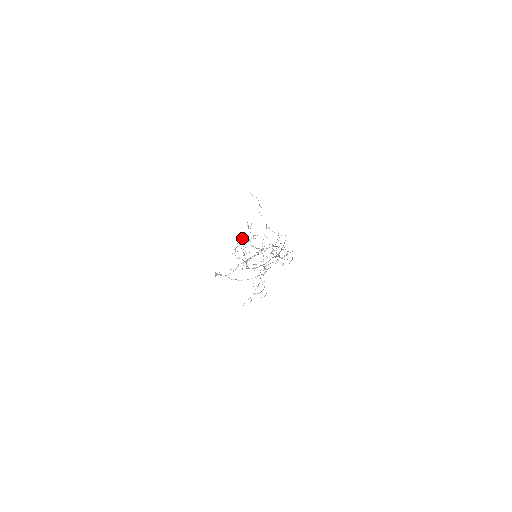
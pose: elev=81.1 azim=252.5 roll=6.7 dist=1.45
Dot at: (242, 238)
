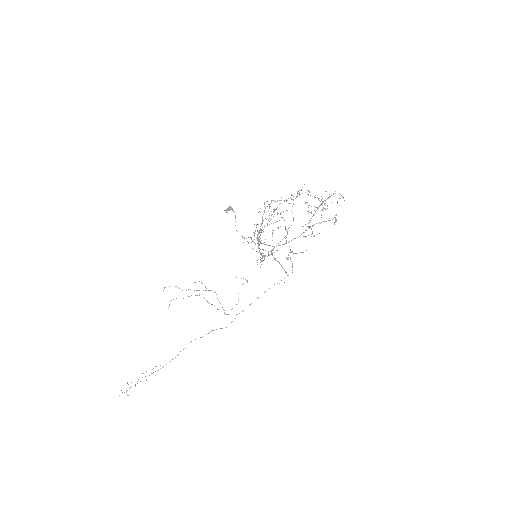
Dot at: (271, 214)
